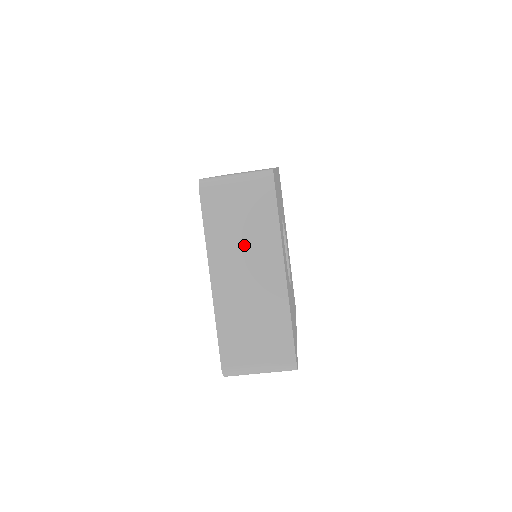
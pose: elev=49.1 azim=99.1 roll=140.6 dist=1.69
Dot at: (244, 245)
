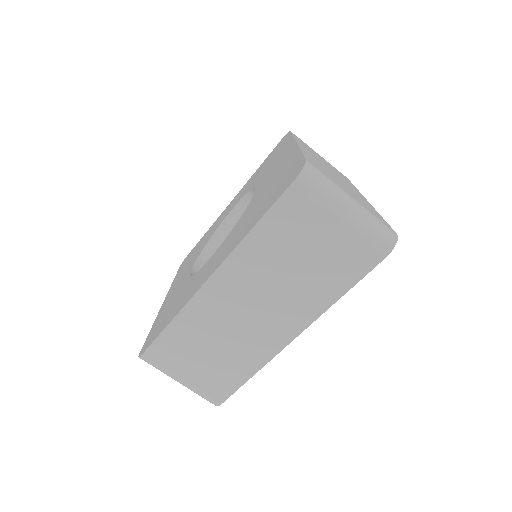
Dot at: occluded
